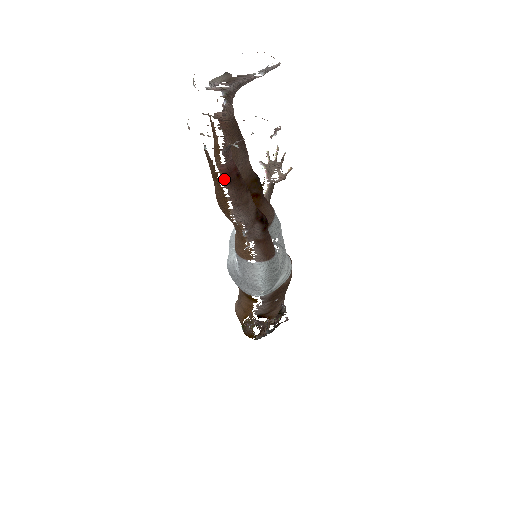
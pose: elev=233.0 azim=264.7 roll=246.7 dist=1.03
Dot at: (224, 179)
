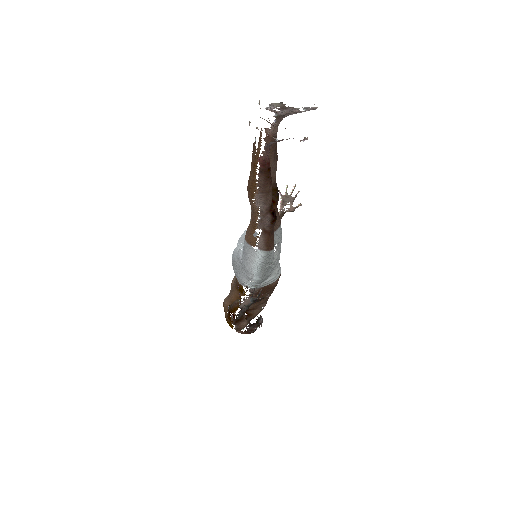
Dot at: (259, 168)
